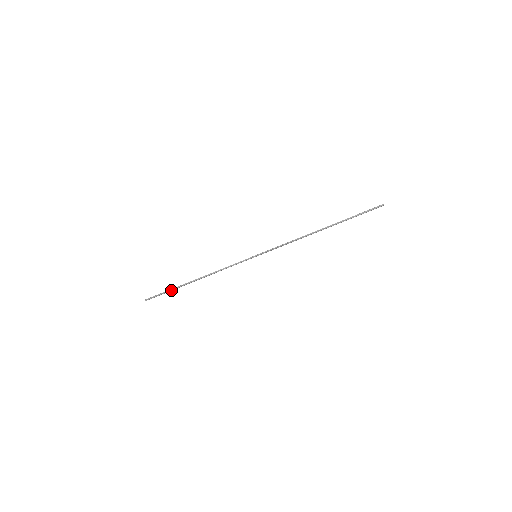
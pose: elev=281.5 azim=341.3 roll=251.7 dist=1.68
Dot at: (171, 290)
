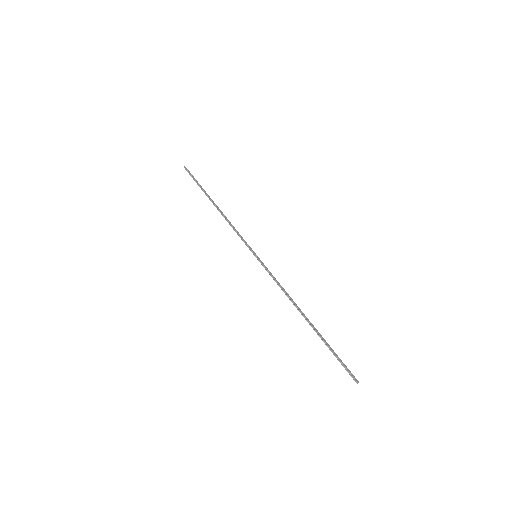
Dot at: (199, 186)
